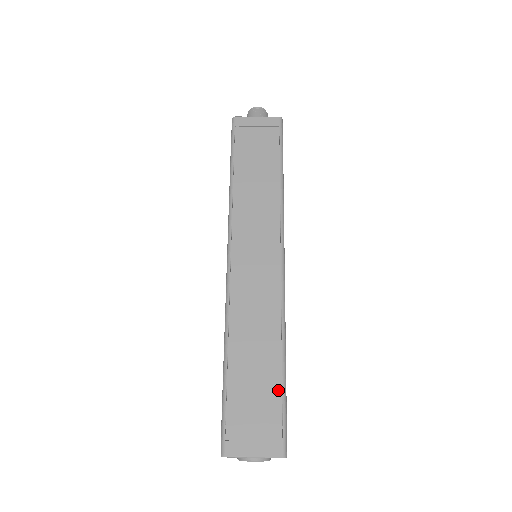
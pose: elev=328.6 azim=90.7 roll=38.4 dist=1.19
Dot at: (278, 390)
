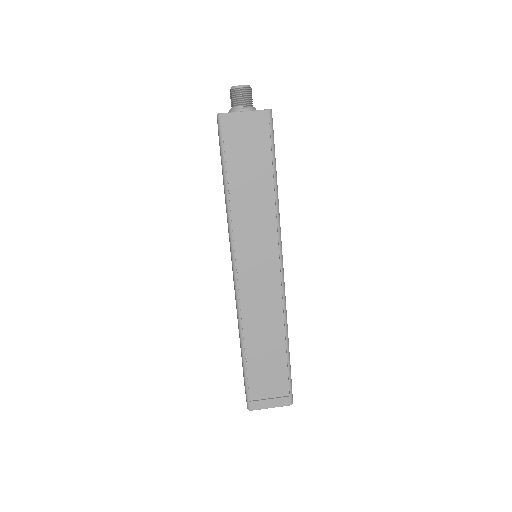
Dot at: (285, 366)
